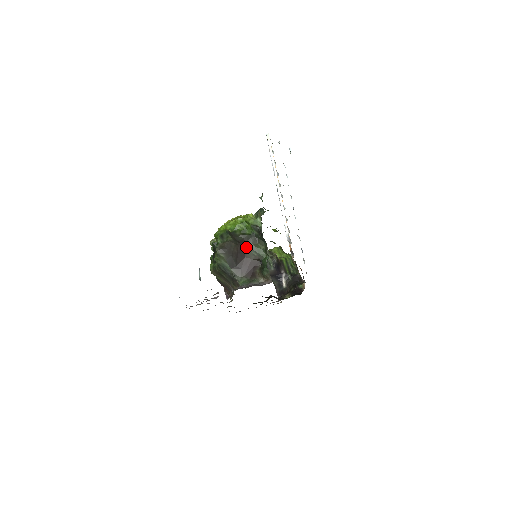
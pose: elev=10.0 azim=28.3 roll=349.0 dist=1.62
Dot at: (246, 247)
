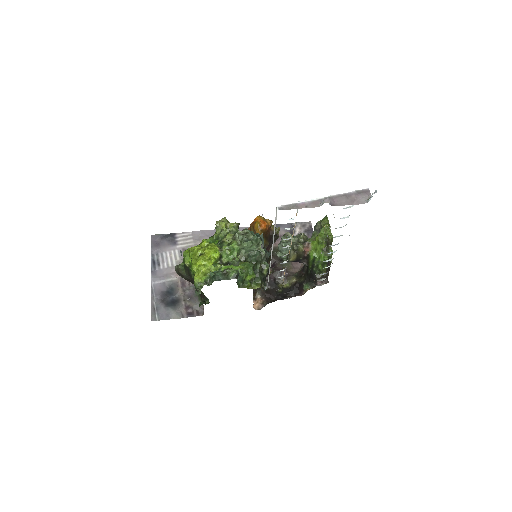
Dot at: occluded
